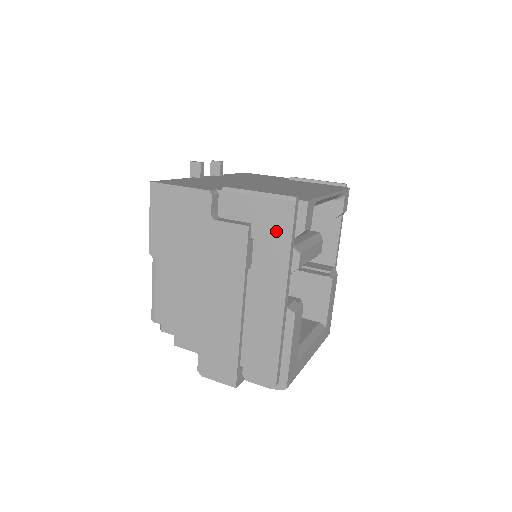
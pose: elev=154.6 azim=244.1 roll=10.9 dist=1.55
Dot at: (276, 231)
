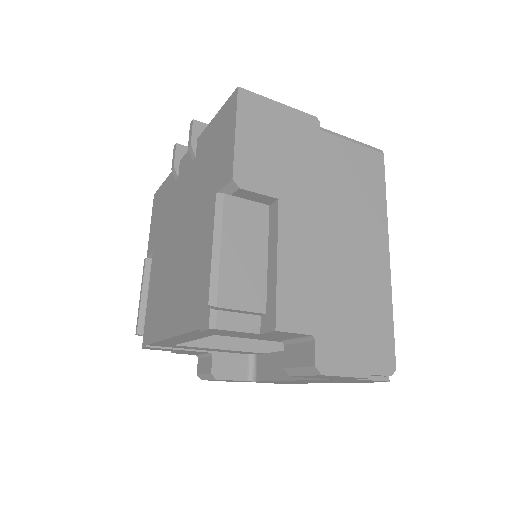
Dot at: (372, 179)
